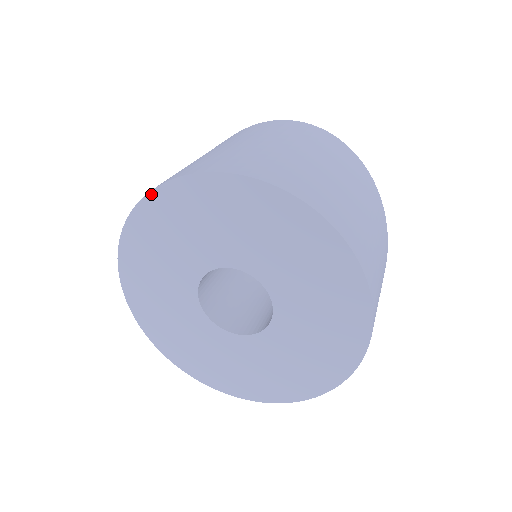
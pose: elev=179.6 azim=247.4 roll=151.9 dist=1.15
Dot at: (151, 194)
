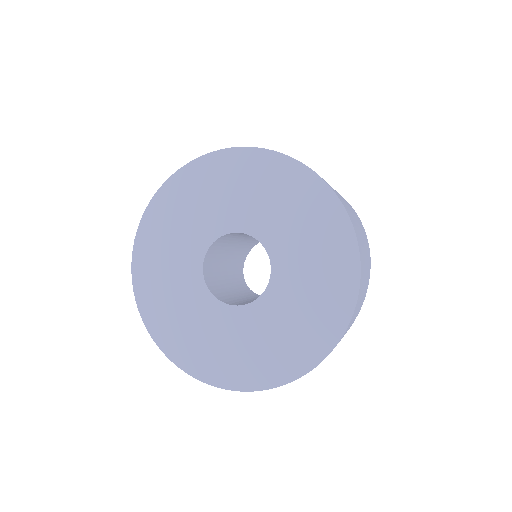
Dot at: (183, 168)
